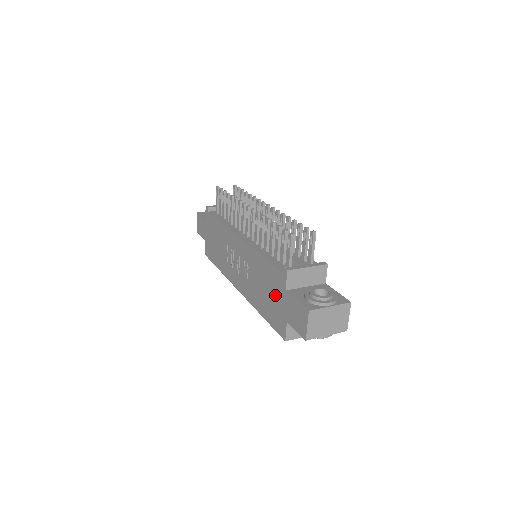
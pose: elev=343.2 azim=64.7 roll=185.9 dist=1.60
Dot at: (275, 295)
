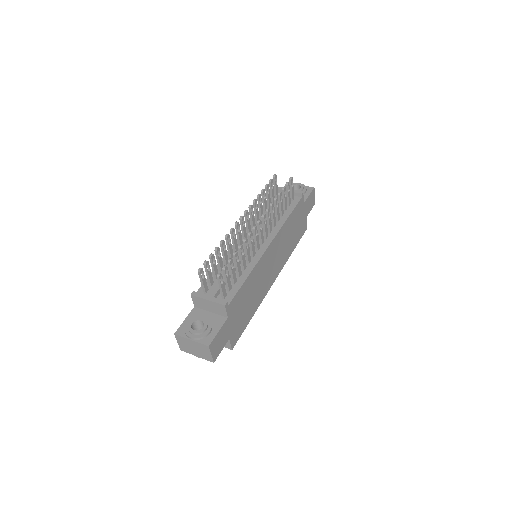
Dot at: occluded
